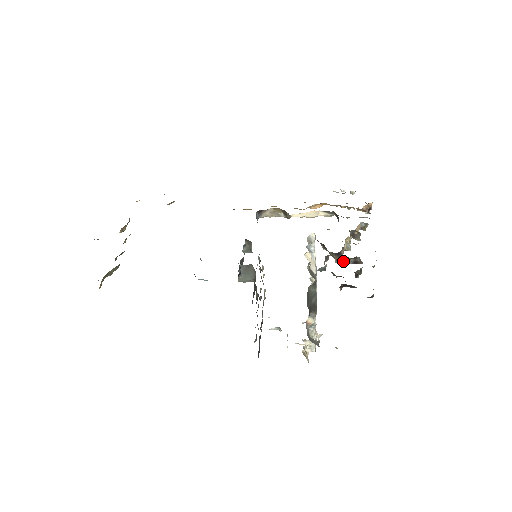
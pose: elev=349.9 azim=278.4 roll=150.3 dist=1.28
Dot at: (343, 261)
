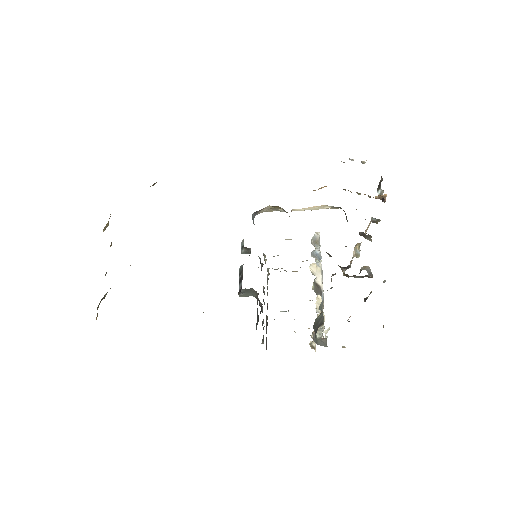
Dot at: (352, 276)
